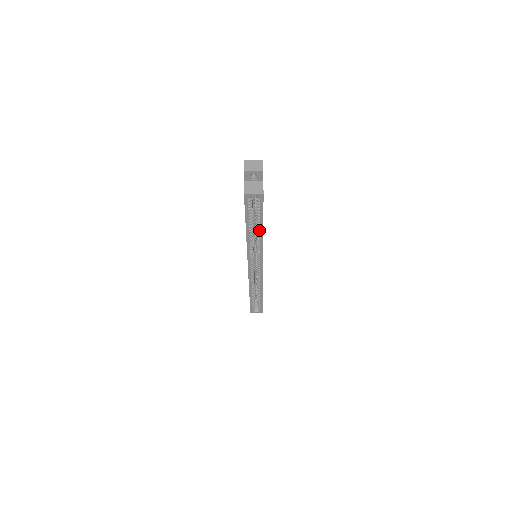
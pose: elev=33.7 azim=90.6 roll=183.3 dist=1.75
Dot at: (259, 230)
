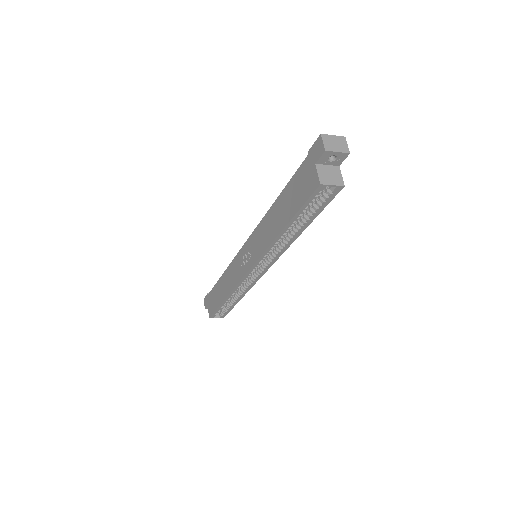
Dot at: (299, 230)
